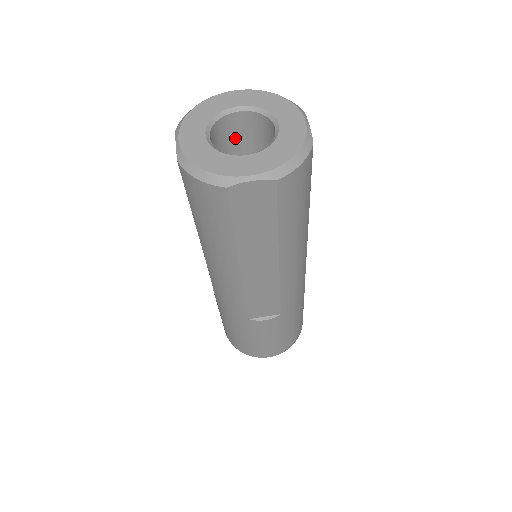
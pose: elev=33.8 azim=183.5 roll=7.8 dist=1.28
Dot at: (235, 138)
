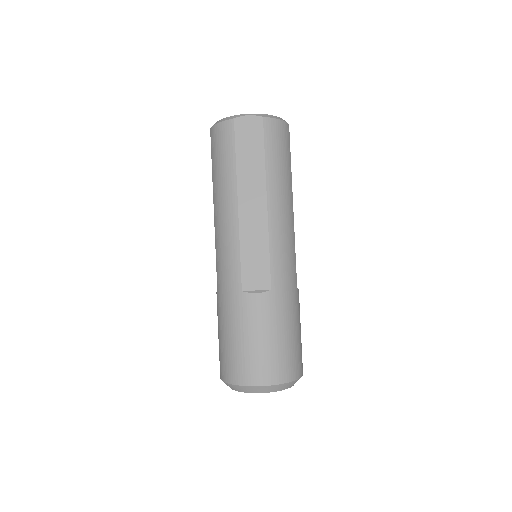
Dot at: occluded
